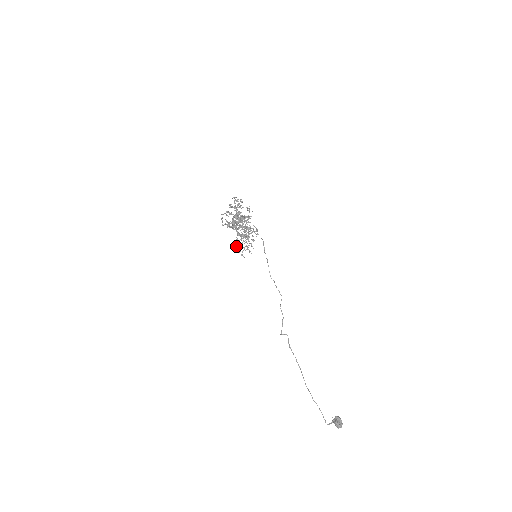
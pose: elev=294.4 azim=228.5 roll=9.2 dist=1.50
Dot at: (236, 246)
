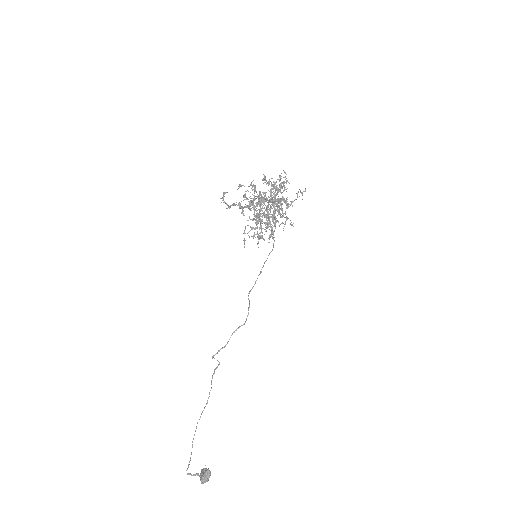
Dot at: (247, 225)
